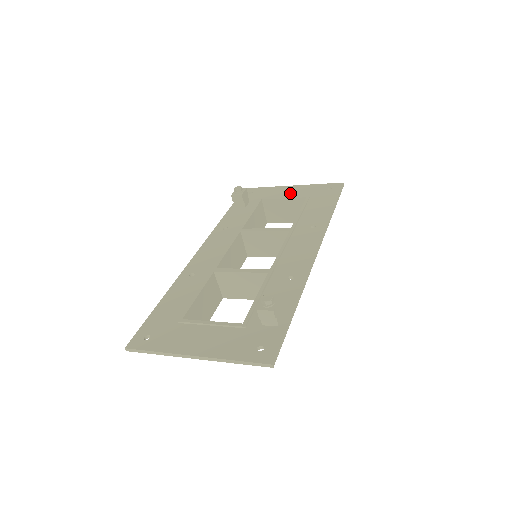
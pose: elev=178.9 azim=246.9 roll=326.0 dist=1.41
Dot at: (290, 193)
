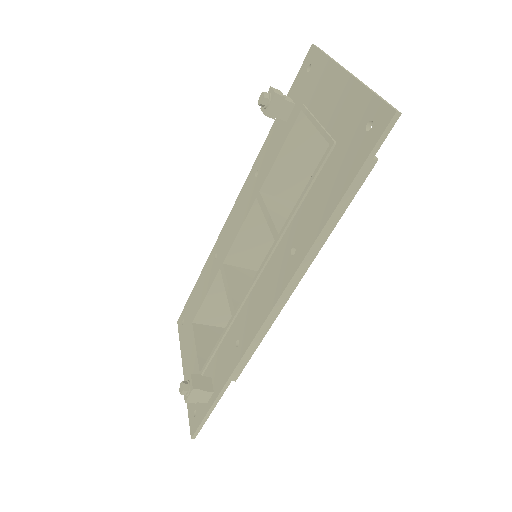
Dot at: (330, 106)
